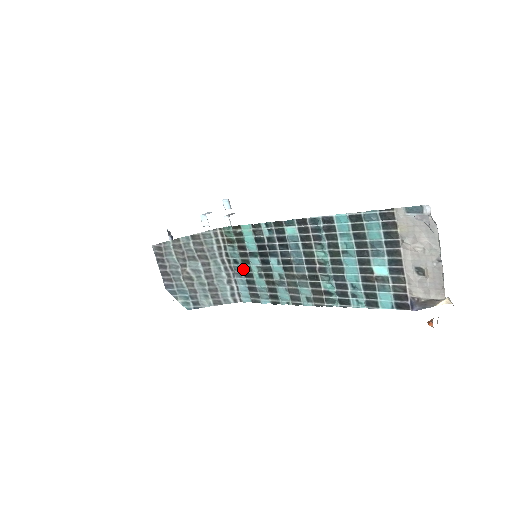
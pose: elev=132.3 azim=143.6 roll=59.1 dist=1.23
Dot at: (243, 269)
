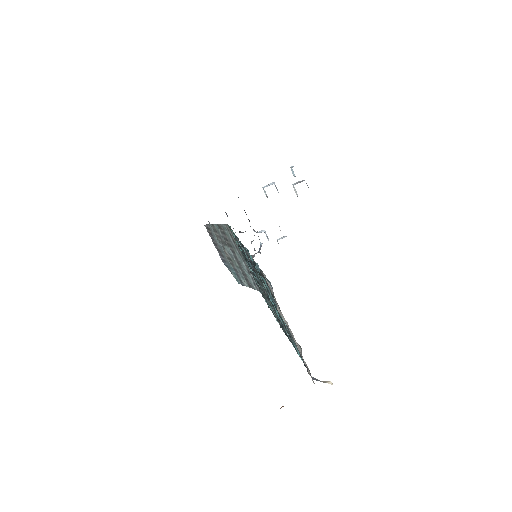
Dot at: occluded
